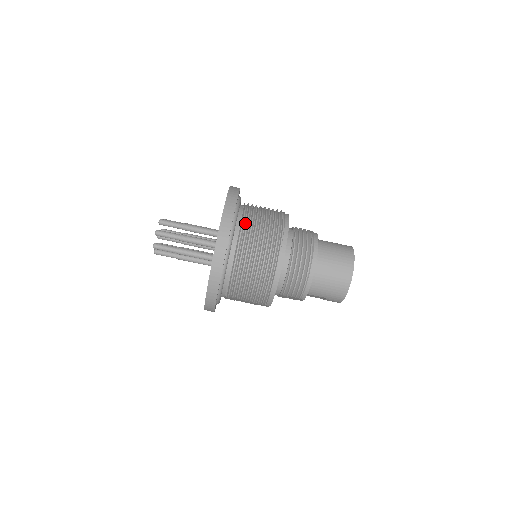
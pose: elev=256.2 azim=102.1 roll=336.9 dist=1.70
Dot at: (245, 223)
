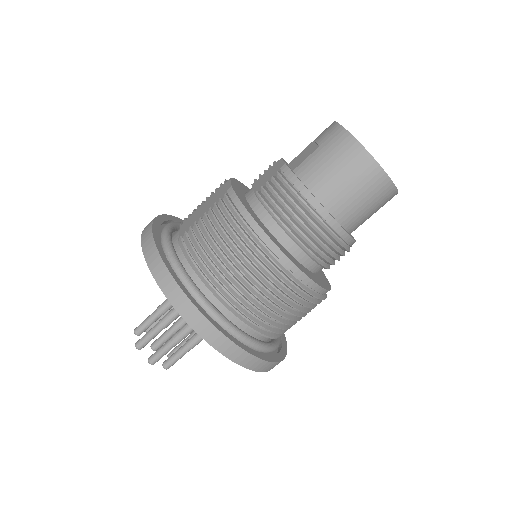
Dot at: (216, 288)
